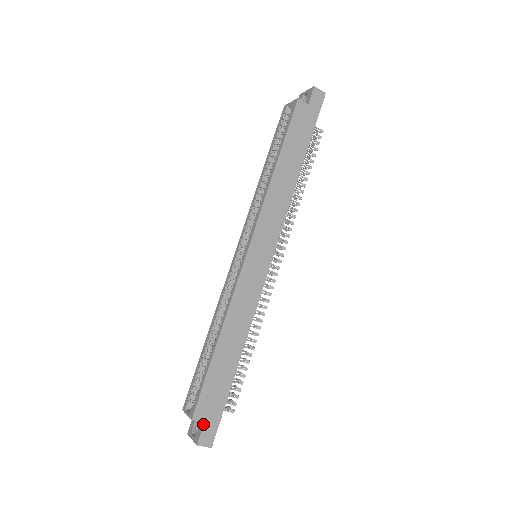
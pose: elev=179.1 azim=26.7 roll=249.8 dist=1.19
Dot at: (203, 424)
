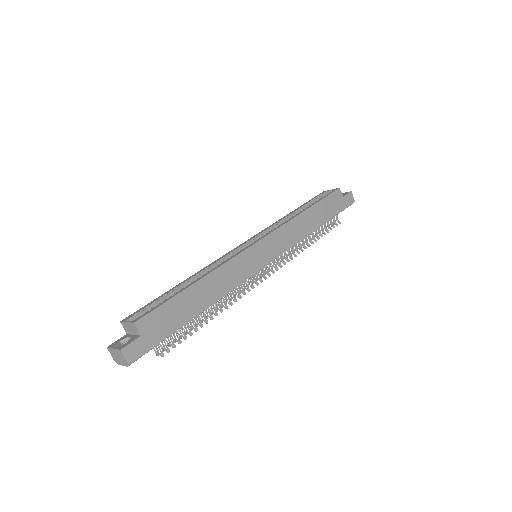
Dot at: (139, 336)
